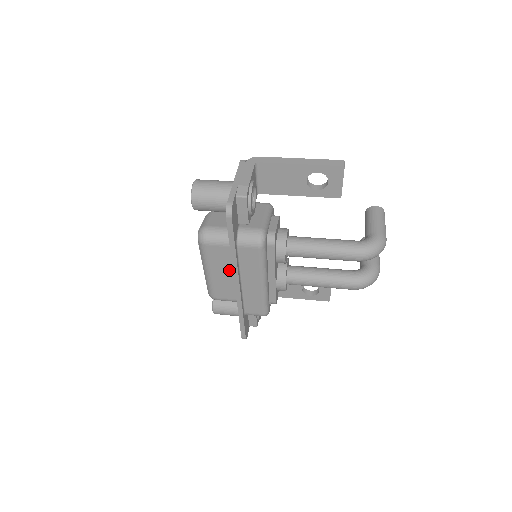
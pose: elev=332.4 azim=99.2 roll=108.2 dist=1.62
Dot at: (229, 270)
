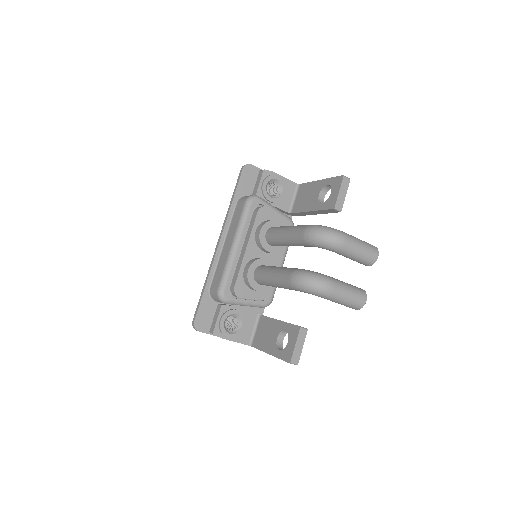
Dot at: occluded
